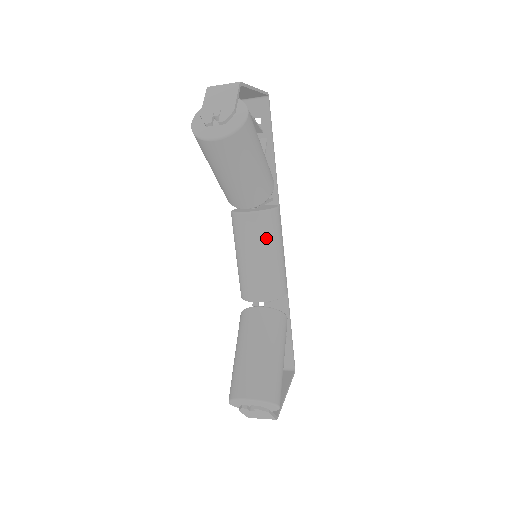
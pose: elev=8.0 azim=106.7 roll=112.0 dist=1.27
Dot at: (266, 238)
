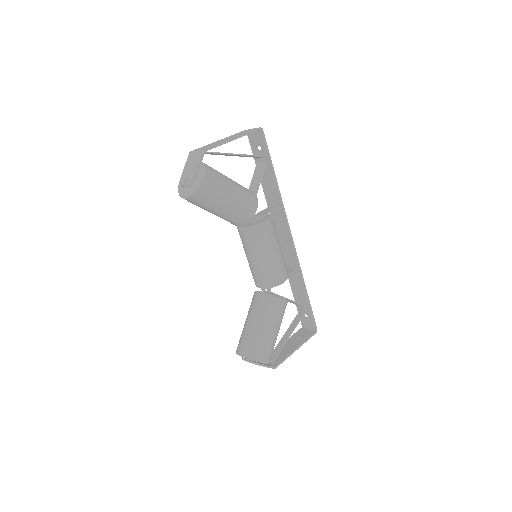
Dot at: (256, 246)
